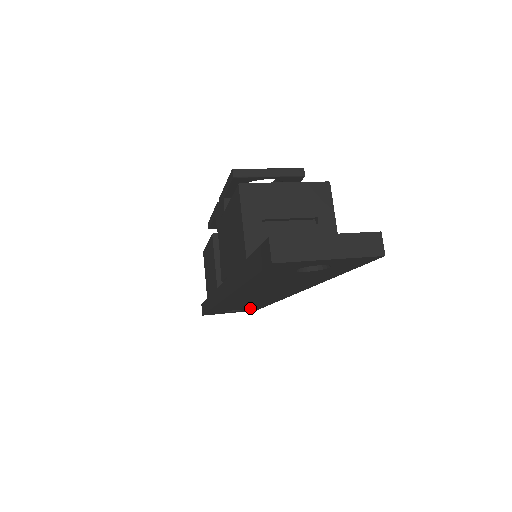
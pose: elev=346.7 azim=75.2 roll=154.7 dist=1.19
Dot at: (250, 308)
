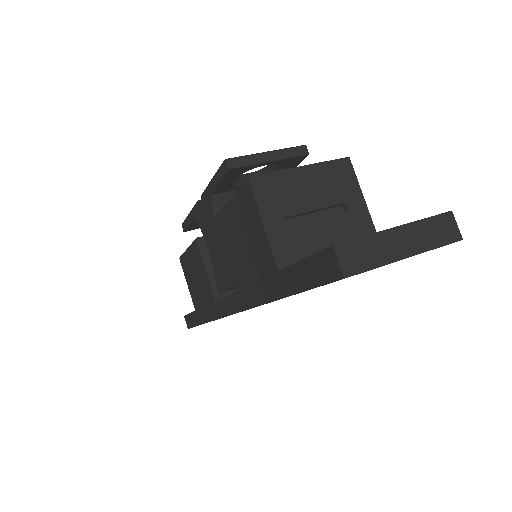
Dot at: occluded
